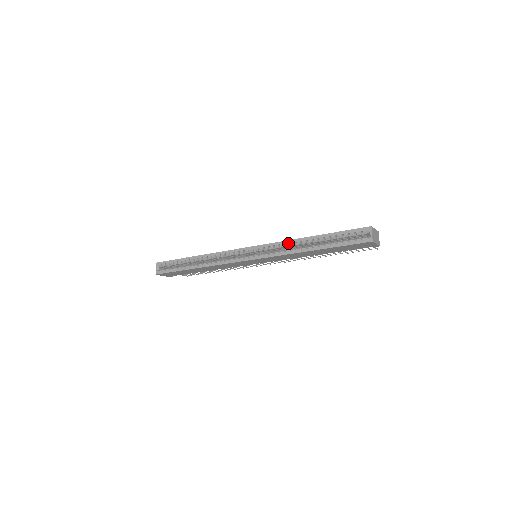
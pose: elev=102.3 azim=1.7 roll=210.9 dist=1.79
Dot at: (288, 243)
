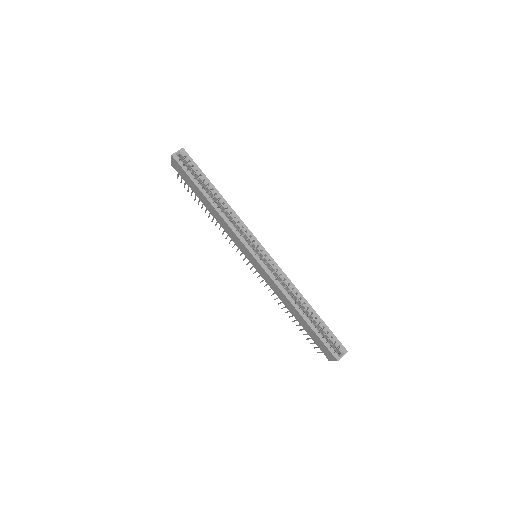
Dot at: (292, 287)
